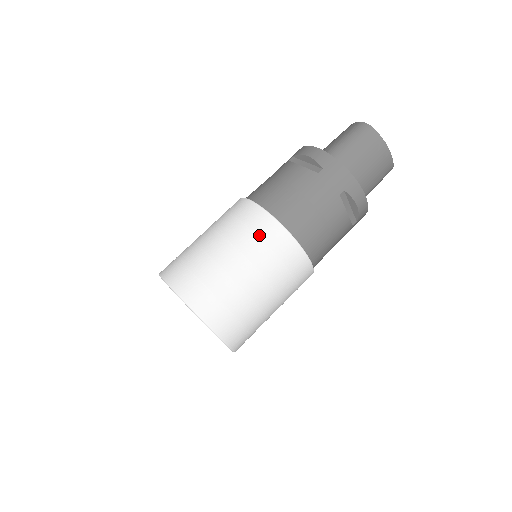
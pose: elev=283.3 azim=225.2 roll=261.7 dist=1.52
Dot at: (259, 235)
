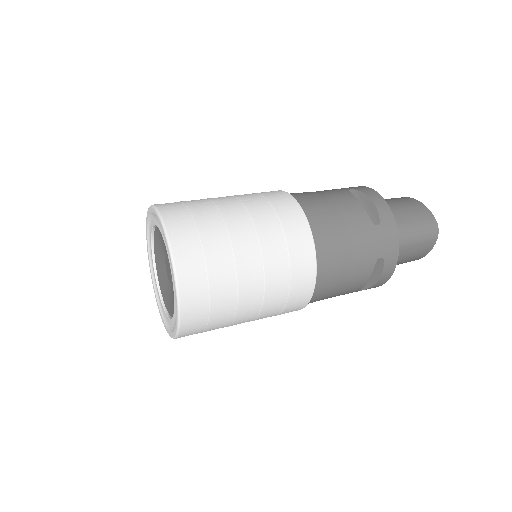
Dot at: occluded
